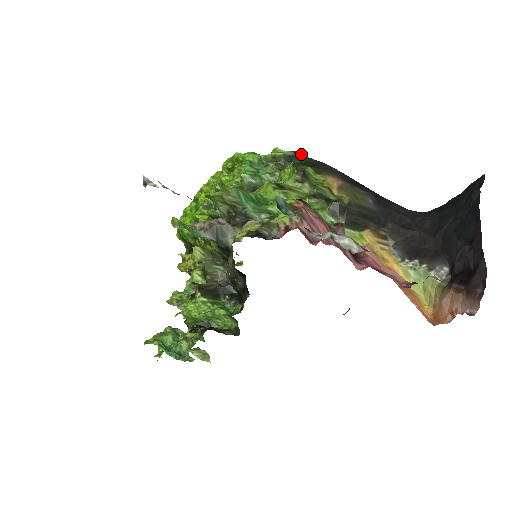
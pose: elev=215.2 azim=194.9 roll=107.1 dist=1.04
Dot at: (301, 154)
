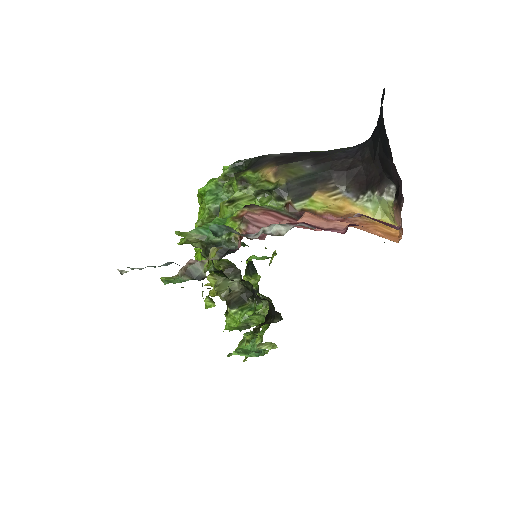
Dot at: (242, 160)
